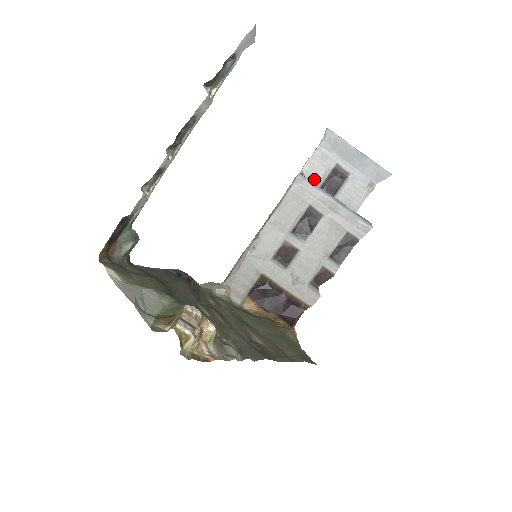
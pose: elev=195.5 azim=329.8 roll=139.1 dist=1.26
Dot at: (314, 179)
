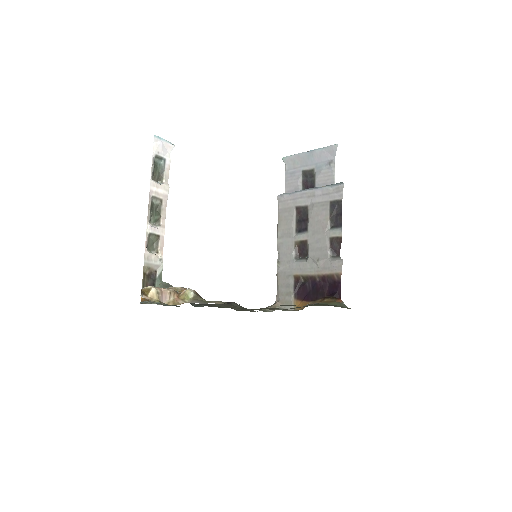
Dot at: occluded
